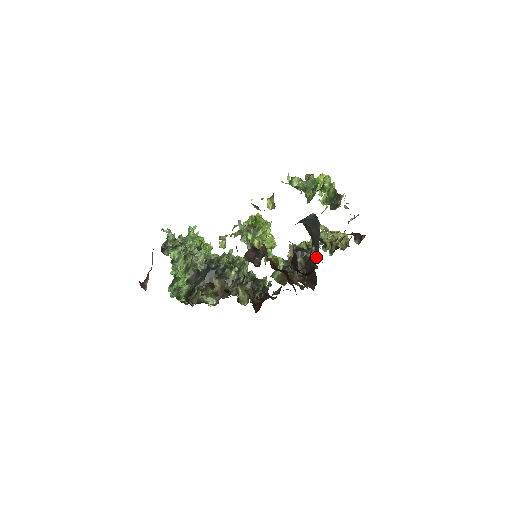
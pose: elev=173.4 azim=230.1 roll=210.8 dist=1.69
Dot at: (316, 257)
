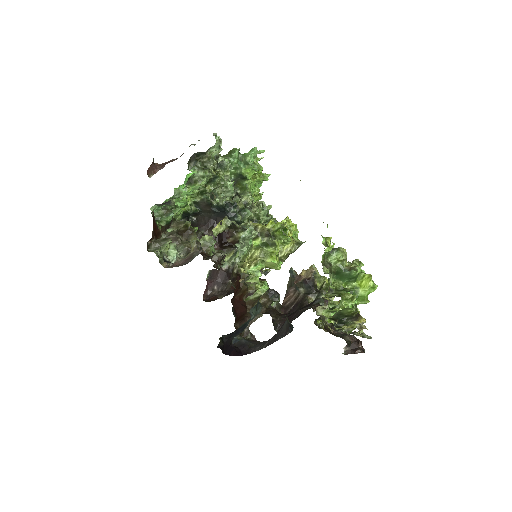
Dot at: (262, 346)
